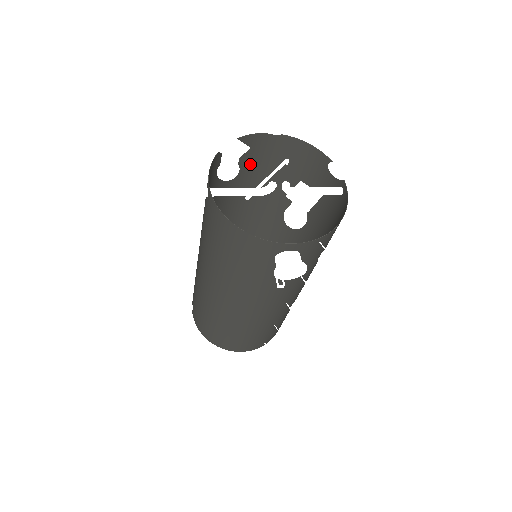
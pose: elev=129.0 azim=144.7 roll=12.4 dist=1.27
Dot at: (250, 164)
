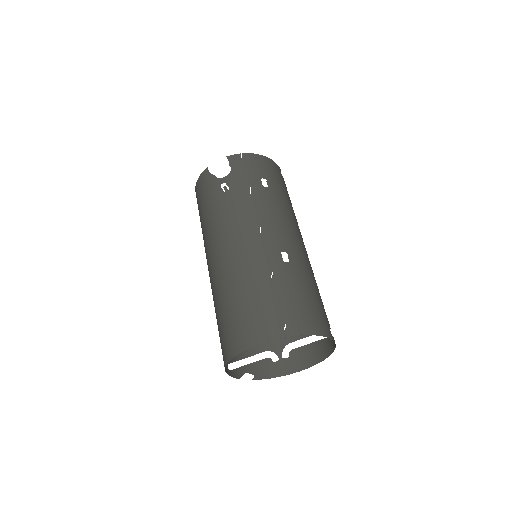
Dot at: occluded
